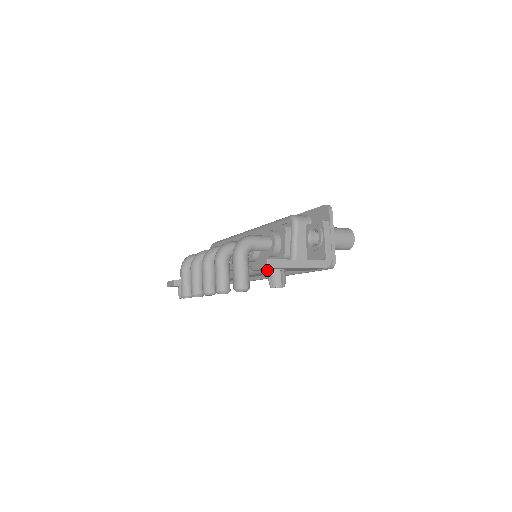
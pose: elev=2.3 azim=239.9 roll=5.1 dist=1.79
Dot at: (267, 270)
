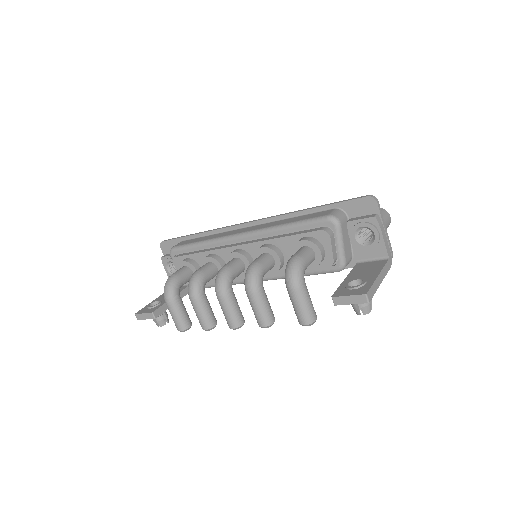
Dot at: occluded
